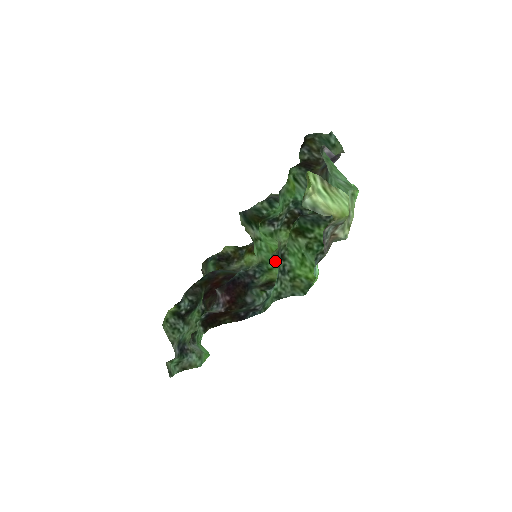
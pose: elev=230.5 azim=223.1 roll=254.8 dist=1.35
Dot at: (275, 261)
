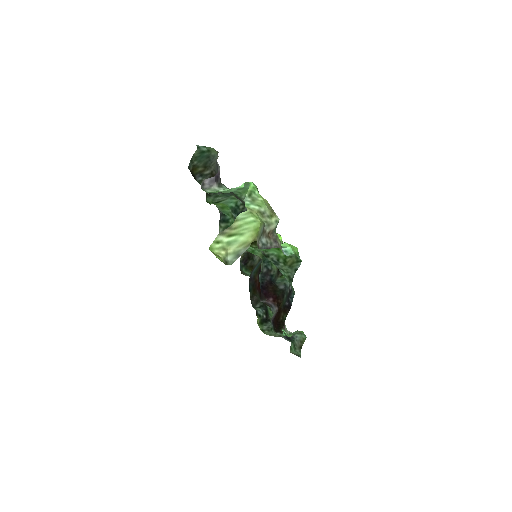
Dot at: occluded
